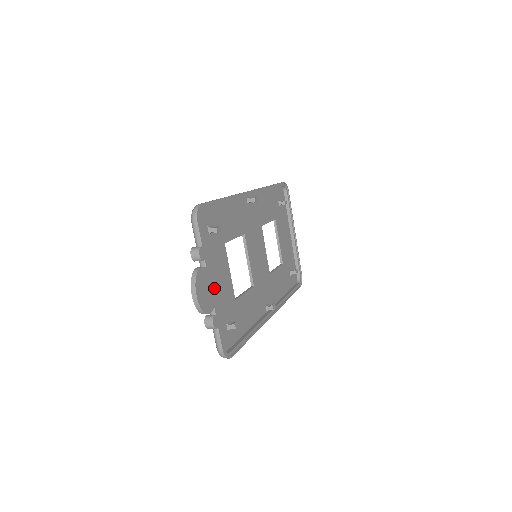
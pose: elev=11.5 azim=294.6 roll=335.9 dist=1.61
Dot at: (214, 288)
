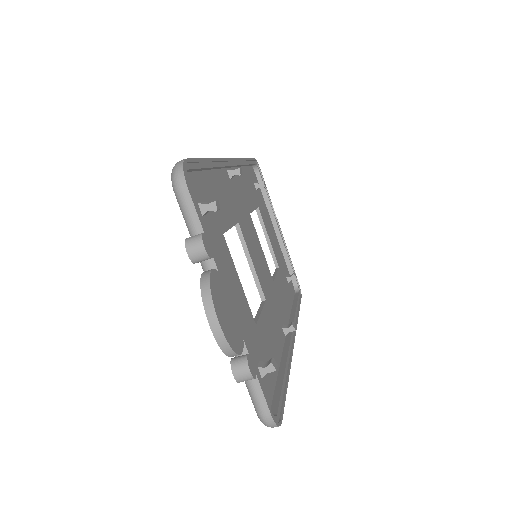
Dot at: occluded
